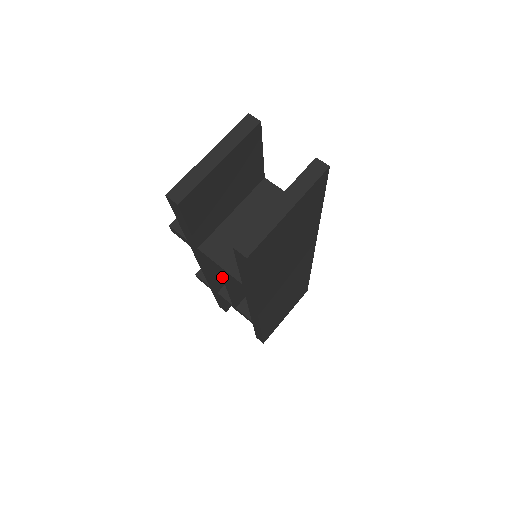
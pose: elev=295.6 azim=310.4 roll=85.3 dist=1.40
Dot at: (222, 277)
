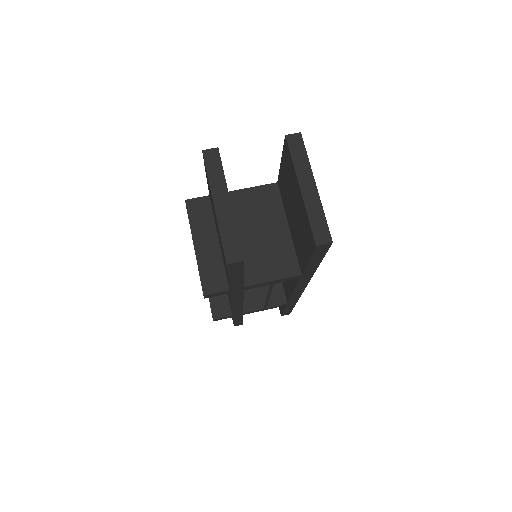
Dot at: (268, 290)
